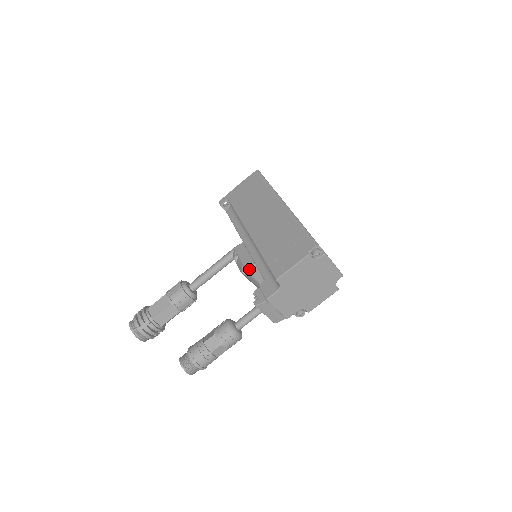
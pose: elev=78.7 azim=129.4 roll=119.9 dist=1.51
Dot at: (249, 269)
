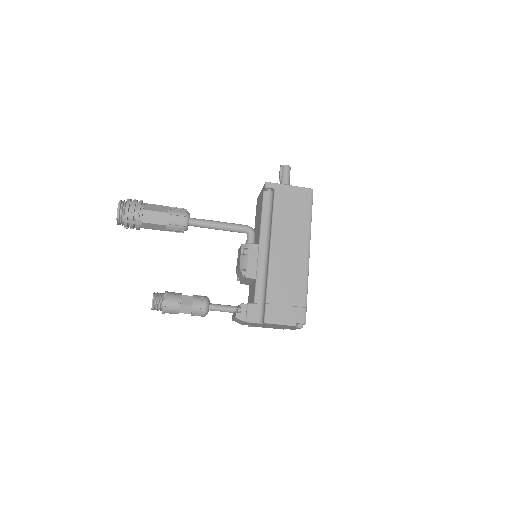
Dot at: (249, 278)
